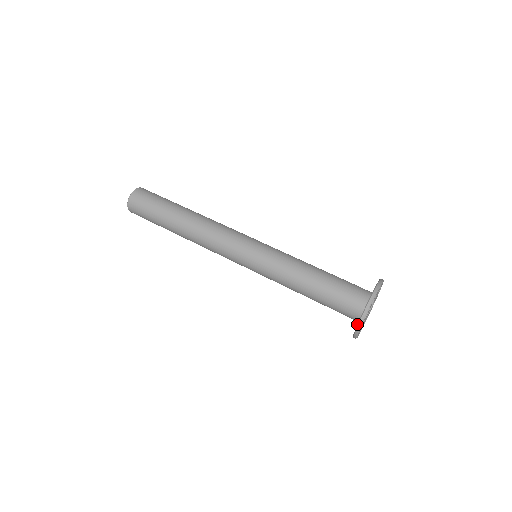
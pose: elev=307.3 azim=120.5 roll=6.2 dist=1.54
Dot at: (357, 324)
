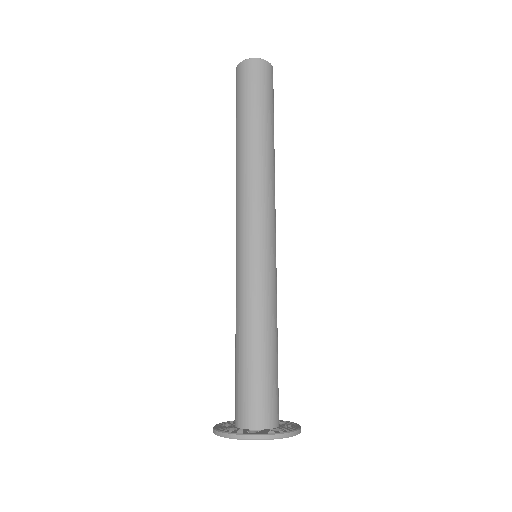
Dot at: (219, 423)
